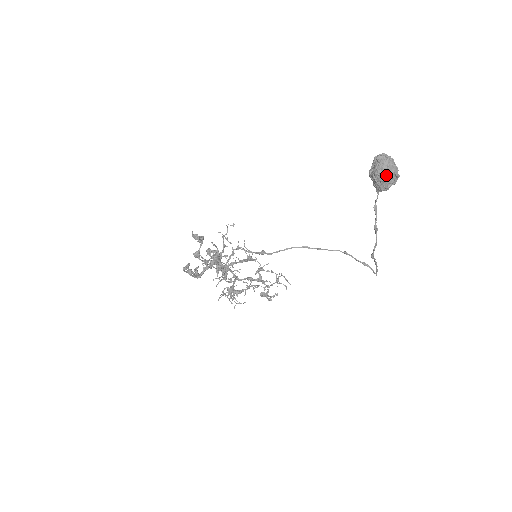
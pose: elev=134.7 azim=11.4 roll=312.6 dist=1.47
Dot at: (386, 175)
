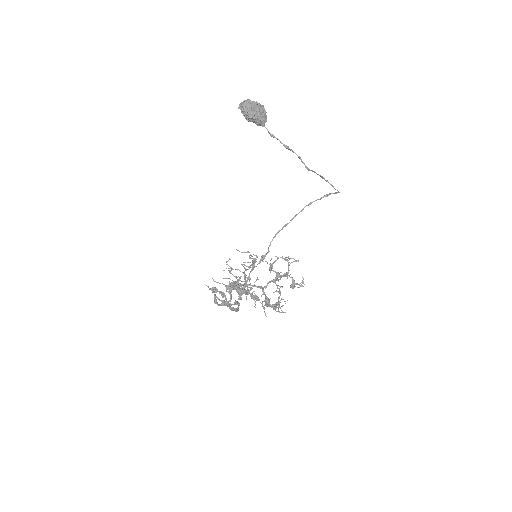
Dot at: (253, 109)
